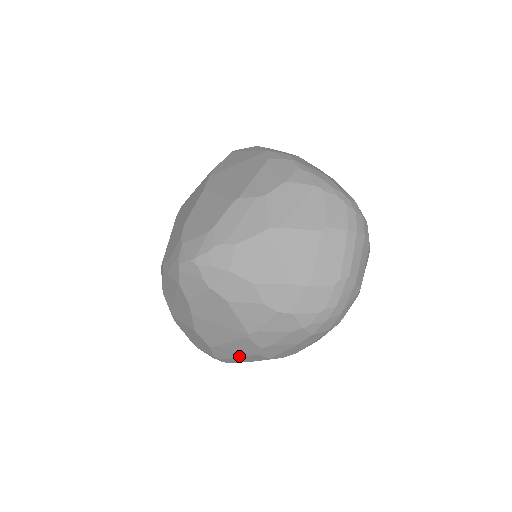
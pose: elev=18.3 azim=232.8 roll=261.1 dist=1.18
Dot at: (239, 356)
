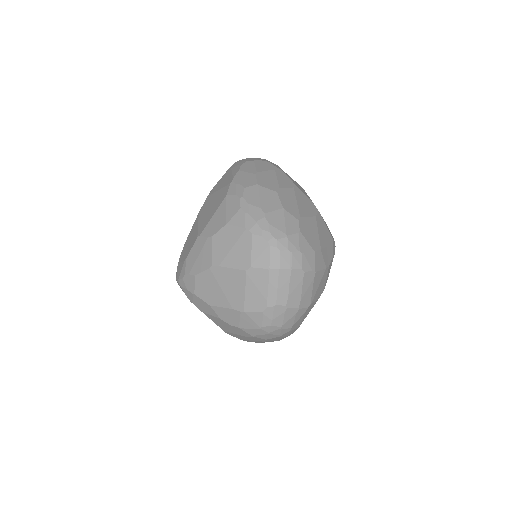
Dot at: occluded
